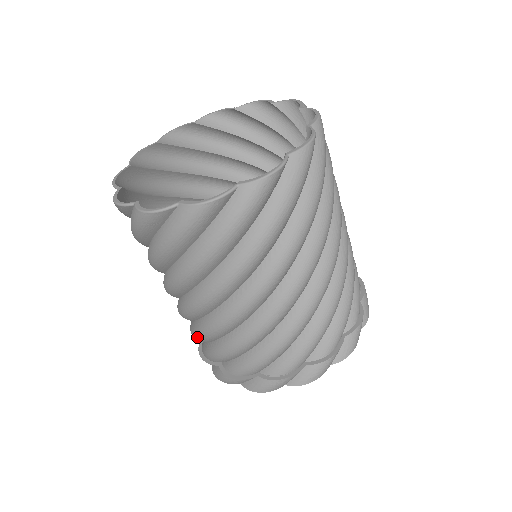
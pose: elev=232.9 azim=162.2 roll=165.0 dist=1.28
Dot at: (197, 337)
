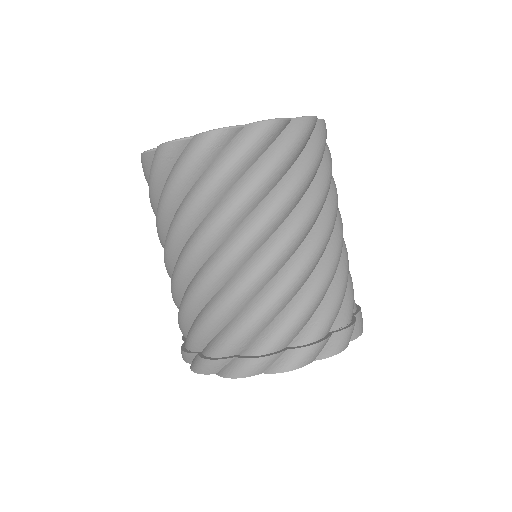
Dot at: (272, 304)
